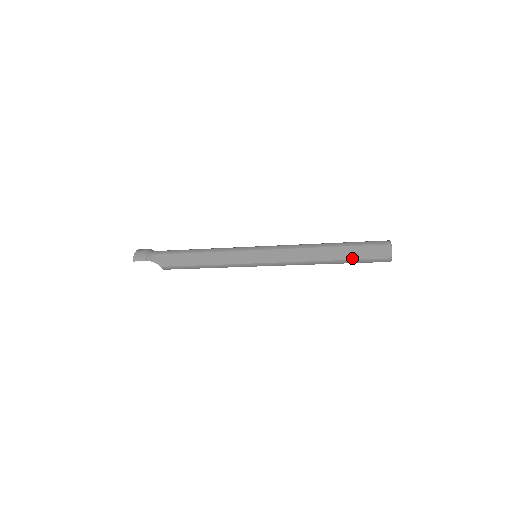
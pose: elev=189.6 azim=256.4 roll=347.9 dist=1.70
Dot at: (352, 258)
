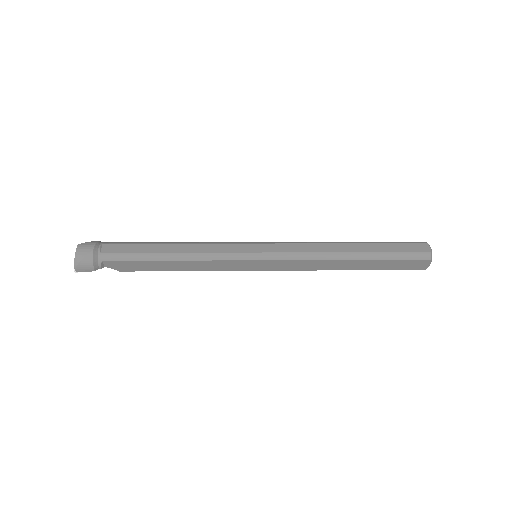
Dot at: (381, 269)
